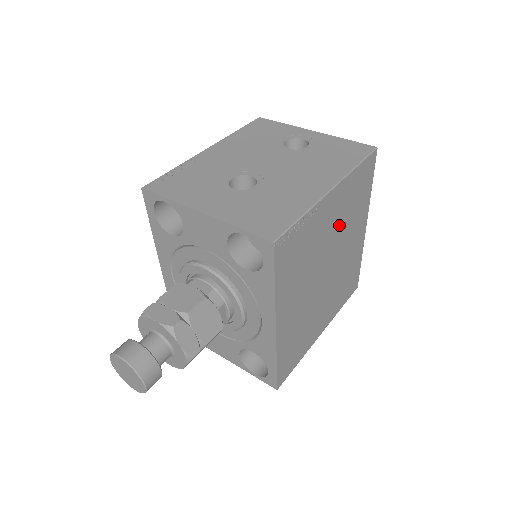
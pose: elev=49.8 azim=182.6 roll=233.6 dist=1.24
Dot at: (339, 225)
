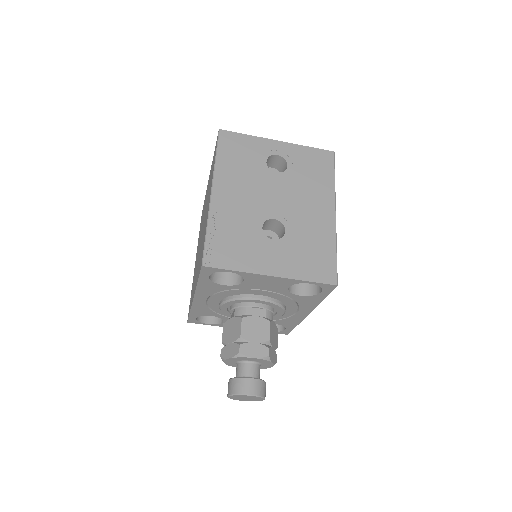
Dot at: occluded
